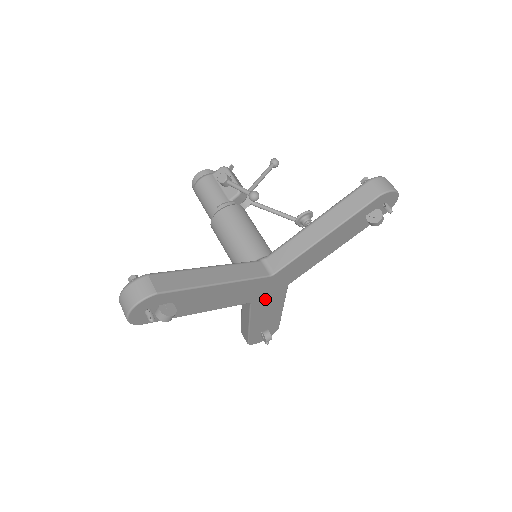
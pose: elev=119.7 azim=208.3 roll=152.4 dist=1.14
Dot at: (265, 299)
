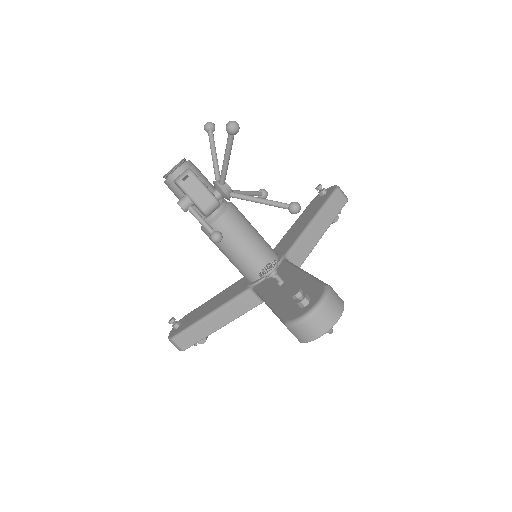
Dot at: occluded
